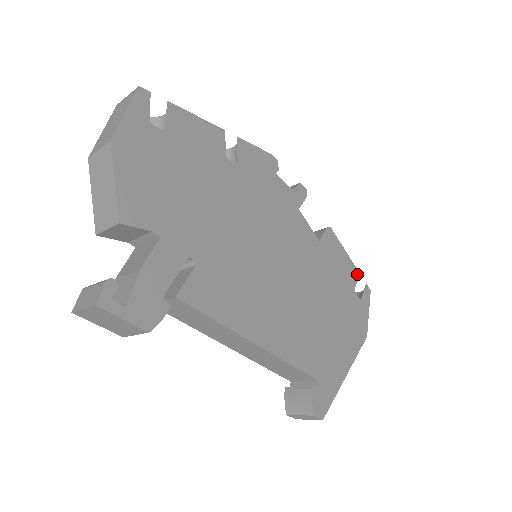
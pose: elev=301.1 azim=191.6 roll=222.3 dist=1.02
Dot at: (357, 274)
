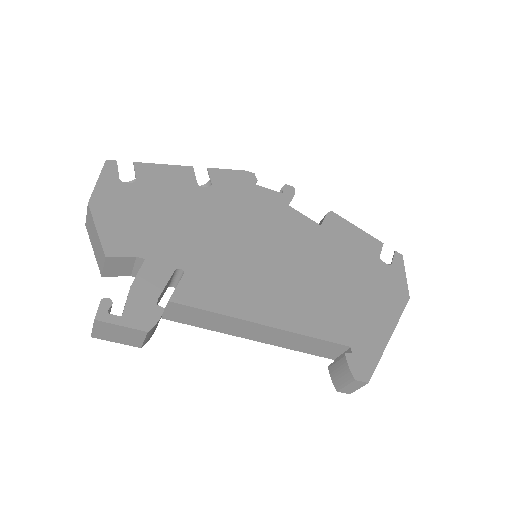
Dot at: (379, 244)
